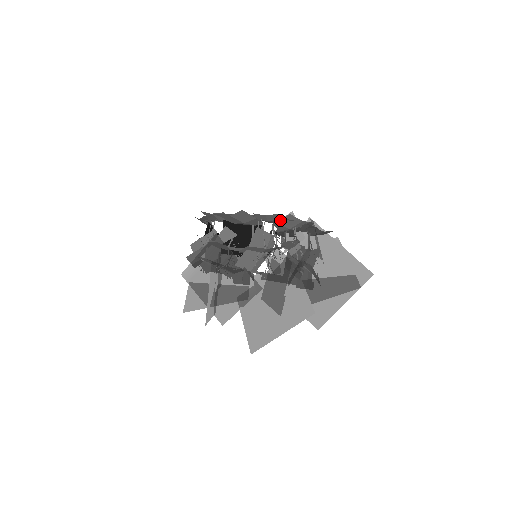
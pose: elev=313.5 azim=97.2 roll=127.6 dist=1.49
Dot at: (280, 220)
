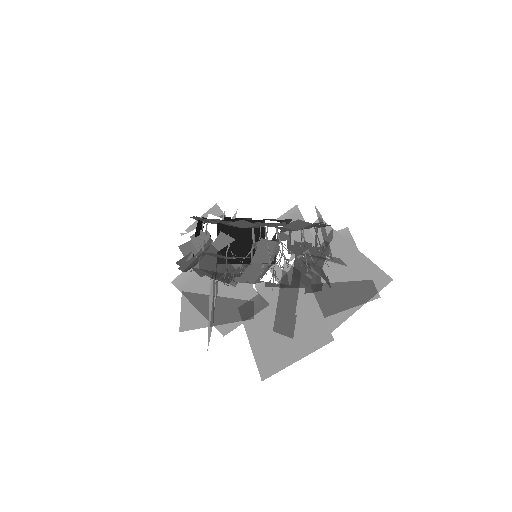
Dot at: (286, 225)
